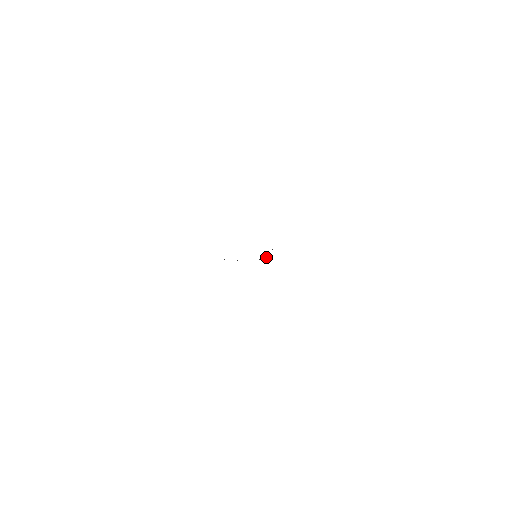
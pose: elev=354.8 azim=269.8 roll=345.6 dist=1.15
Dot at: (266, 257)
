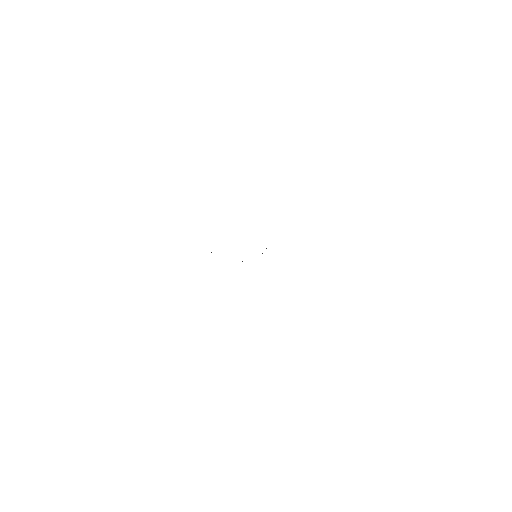
Dot at: occluded
